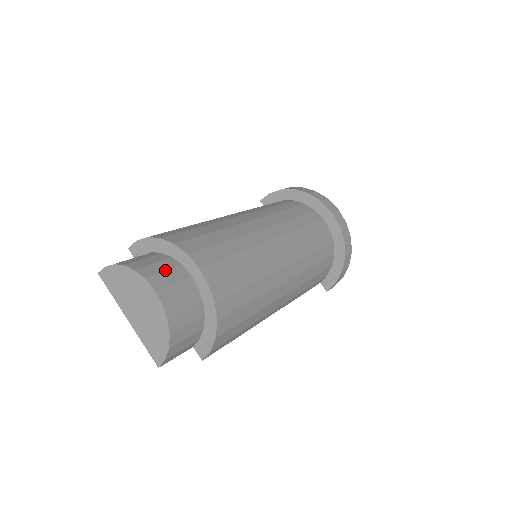
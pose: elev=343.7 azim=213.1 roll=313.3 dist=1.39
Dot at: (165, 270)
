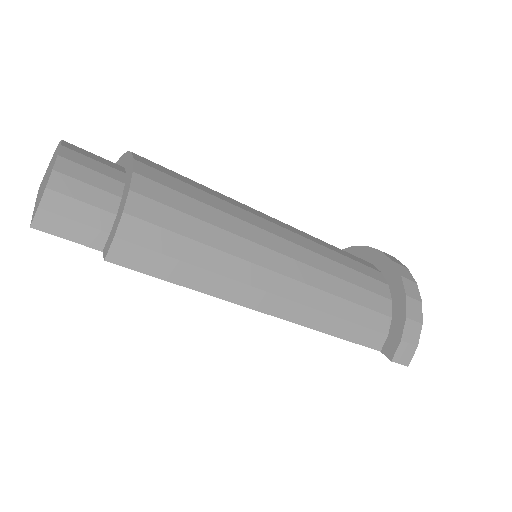
Dot at: occluded
